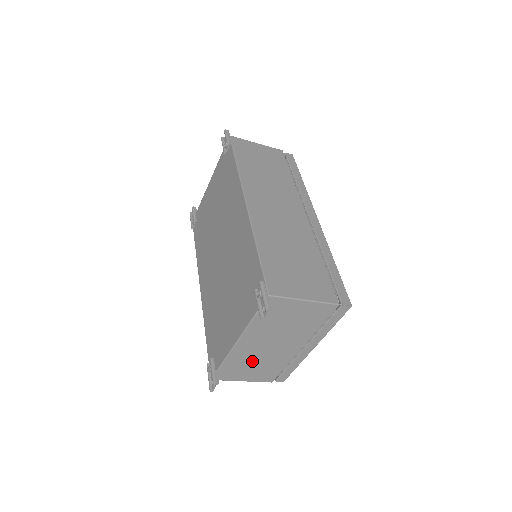
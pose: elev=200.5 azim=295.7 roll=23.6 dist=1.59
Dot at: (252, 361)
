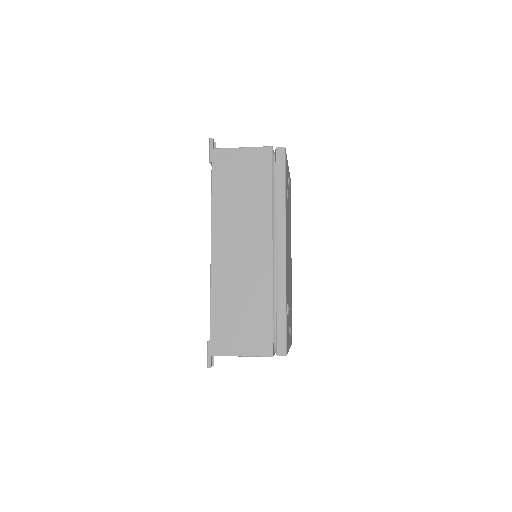
Dot at: occluded
